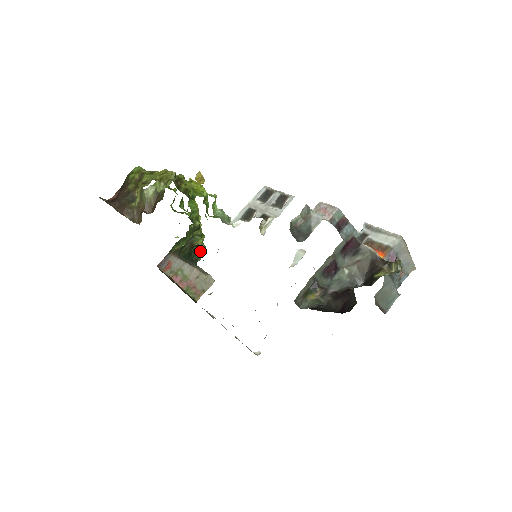
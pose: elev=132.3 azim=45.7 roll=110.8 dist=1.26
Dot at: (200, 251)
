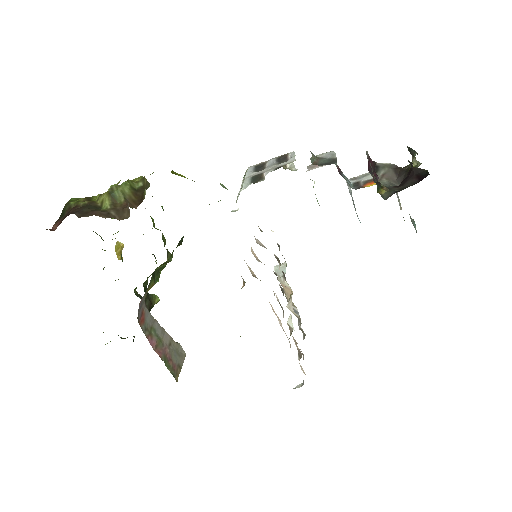
Dot at: occluded
